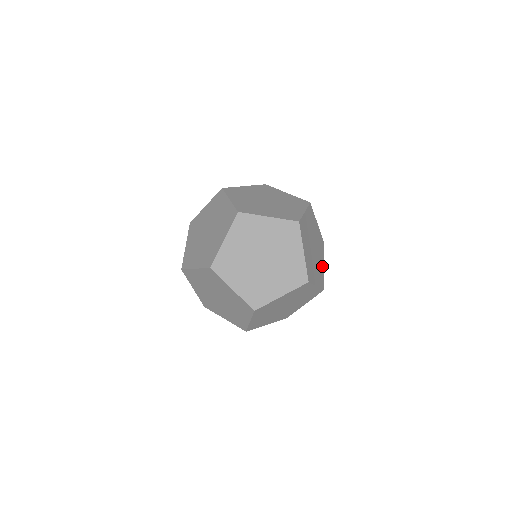
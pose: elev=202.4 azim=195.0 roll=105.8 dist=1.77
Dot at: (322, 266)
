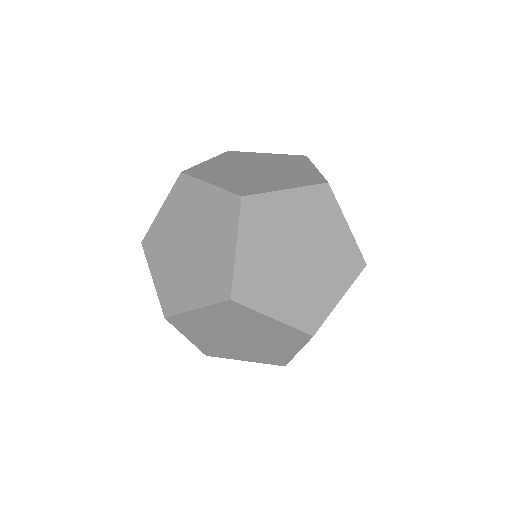
Dot at: occluded
